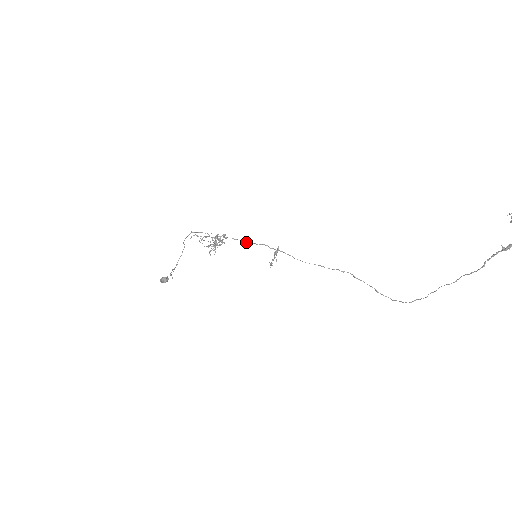
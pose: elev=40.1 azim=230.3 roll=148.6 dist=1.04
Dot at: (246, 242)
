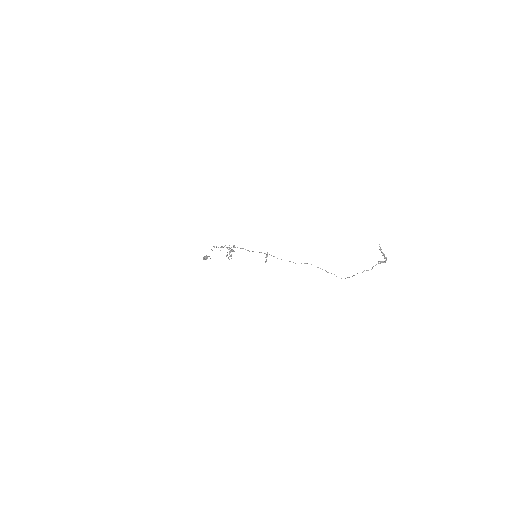
Dot at: (248, 250)
